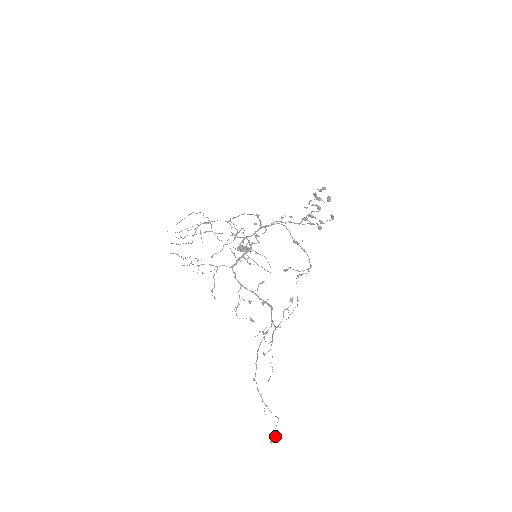
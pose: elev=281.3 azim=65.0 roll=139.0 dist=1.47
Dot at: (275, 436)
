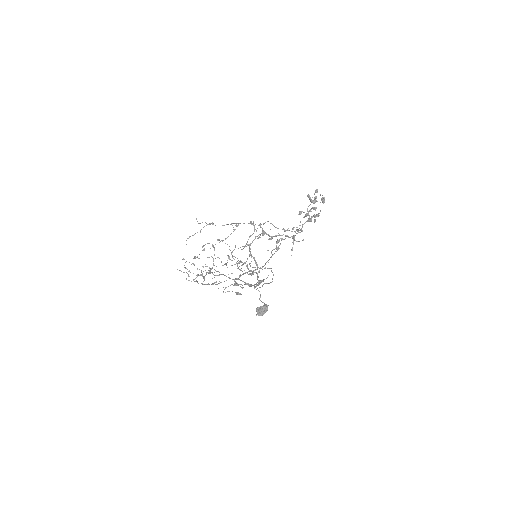
Dot at: occluded
